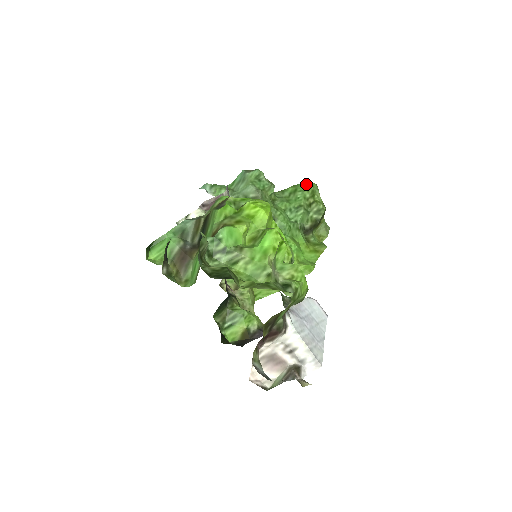
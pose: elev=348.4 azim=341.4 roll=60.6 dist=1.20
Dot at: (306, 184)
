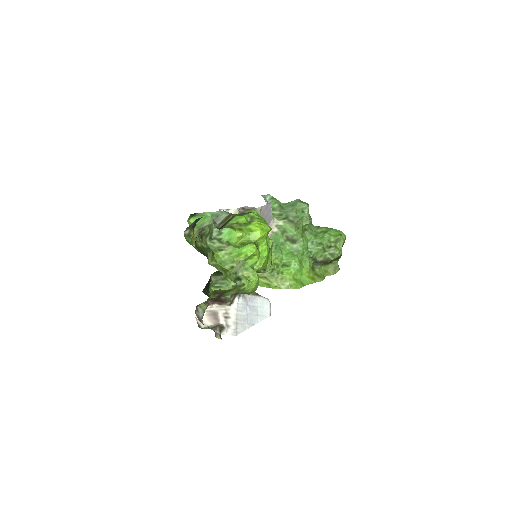
Dot at: (338, 232)
